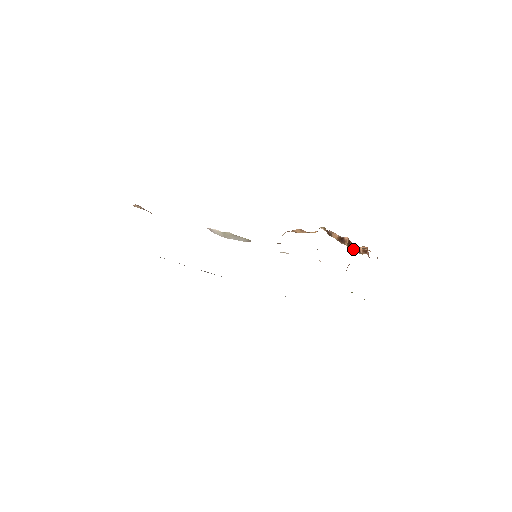
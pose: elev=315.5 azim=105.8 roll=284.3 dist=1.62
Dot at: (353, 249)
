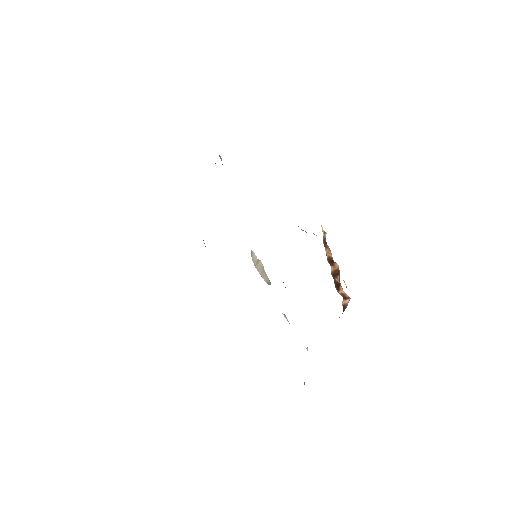
Dot at: (334, 279)
